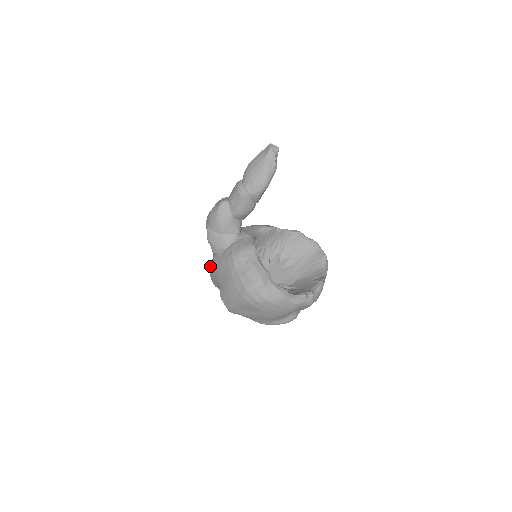
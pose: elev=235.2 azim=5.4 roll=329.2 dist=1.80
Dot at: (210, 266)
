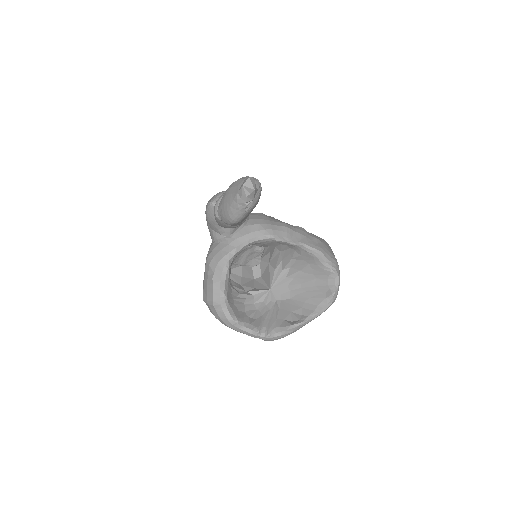
Dot at: occluded
